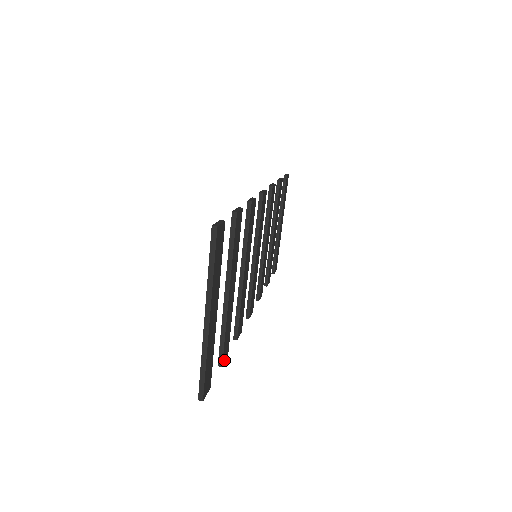
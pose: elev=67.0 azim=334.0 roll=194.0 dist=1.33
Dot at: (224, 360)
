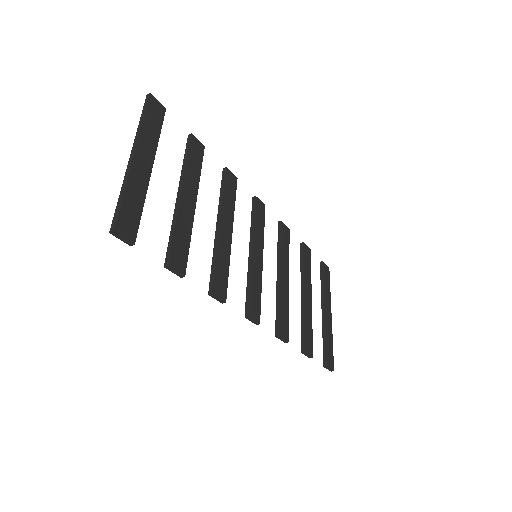
Dot at: (174, 266)
